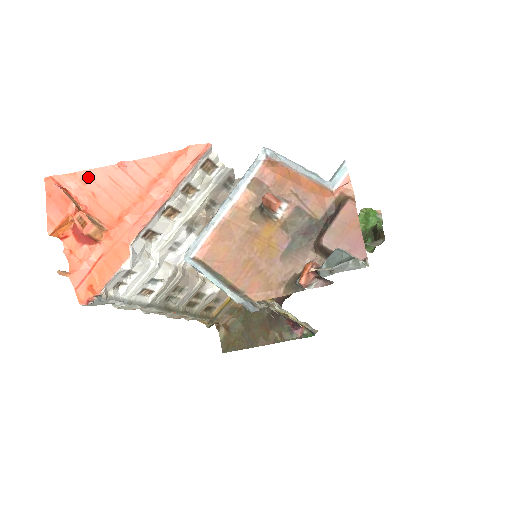
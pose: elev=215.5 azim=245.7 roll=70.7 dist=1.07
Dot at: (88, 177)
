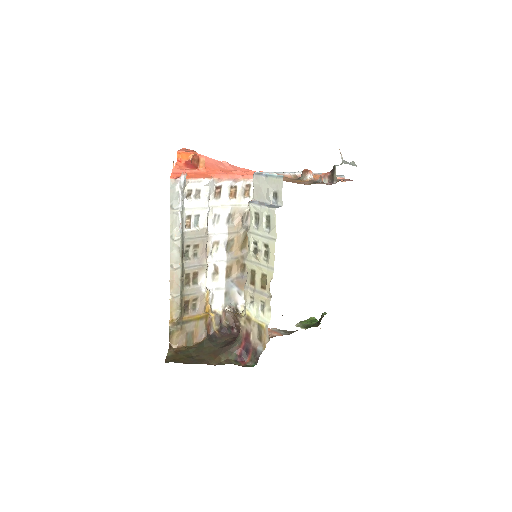
Dot at: (205, 157)
